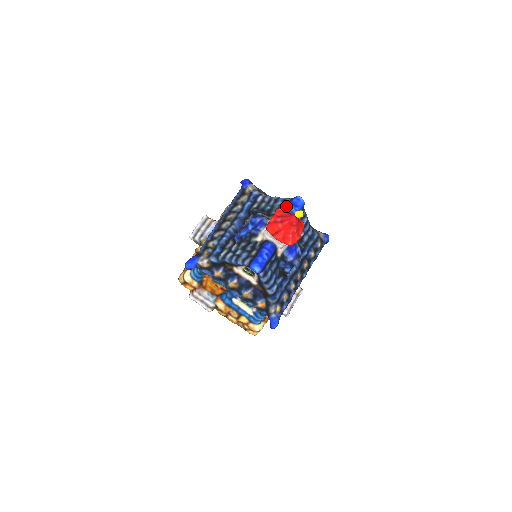
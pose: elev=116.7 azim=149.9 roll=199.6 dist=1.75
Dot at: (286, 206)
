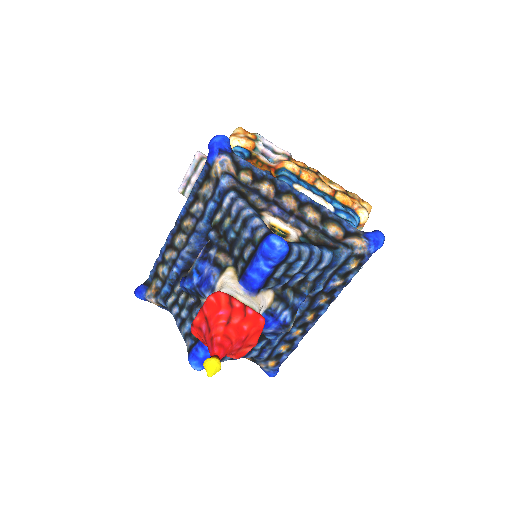
Dot at: (252, 251)
